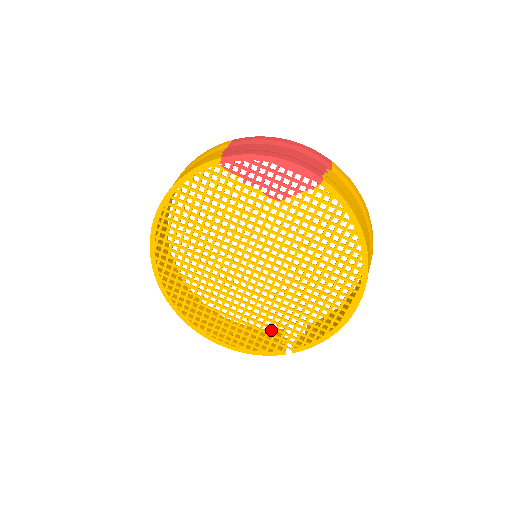
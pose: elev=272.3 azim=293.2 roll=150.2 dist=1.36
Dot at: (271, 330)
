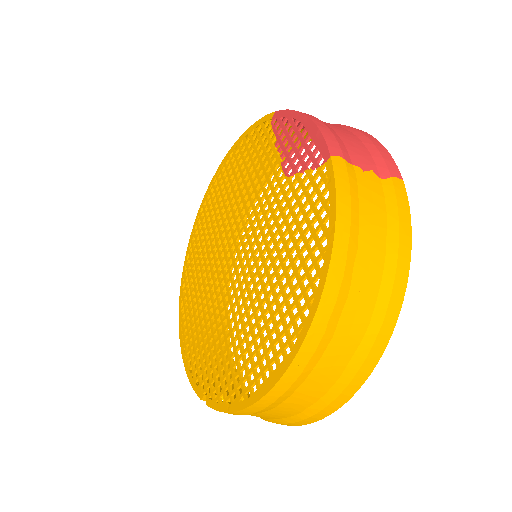
Dot at: occluded
